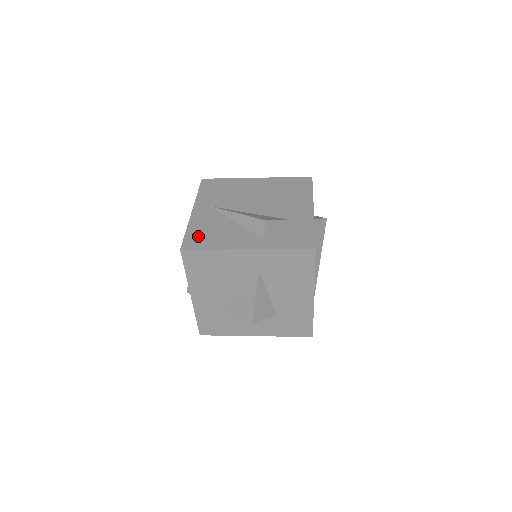
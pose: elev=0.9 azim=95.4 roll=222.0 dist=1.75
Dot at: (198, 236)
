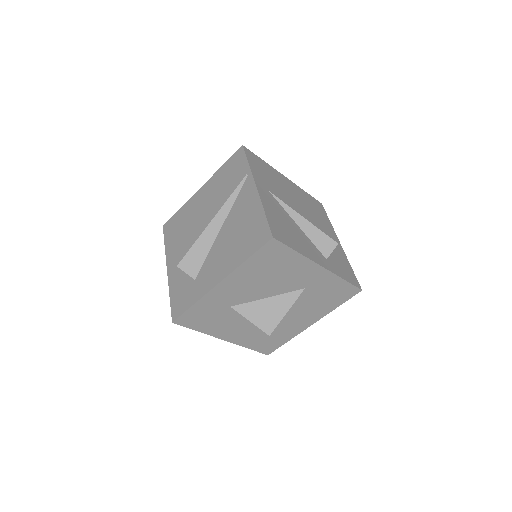
Dot at: (279, 227)
